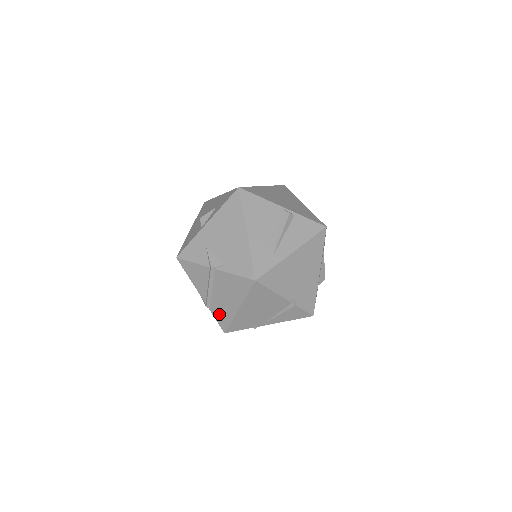
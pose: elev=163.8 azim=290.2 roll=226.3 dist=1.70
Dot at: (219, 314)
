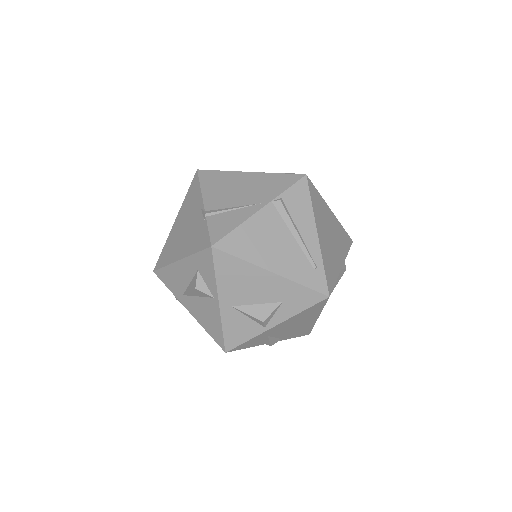
Dot at: occluded
